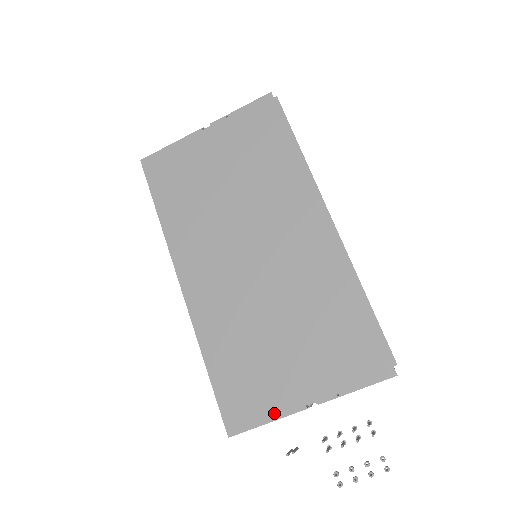
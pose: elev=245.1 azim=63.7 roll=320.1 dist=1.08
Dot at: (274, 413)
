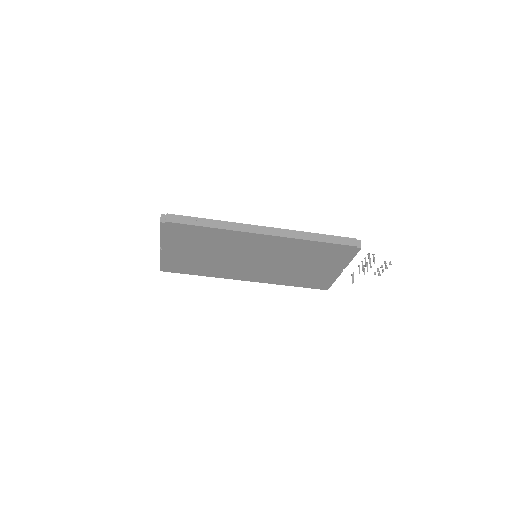
Dot at: (333, 279)
